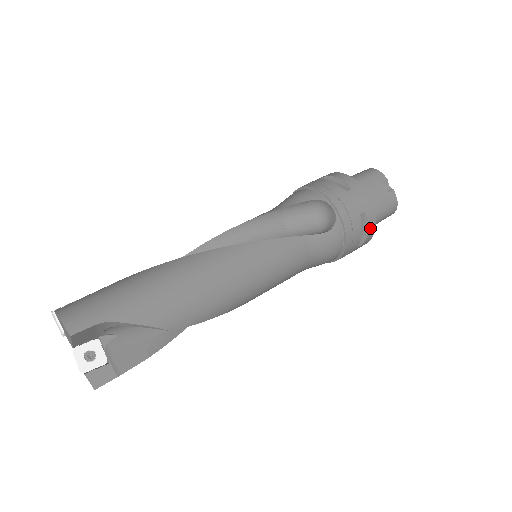
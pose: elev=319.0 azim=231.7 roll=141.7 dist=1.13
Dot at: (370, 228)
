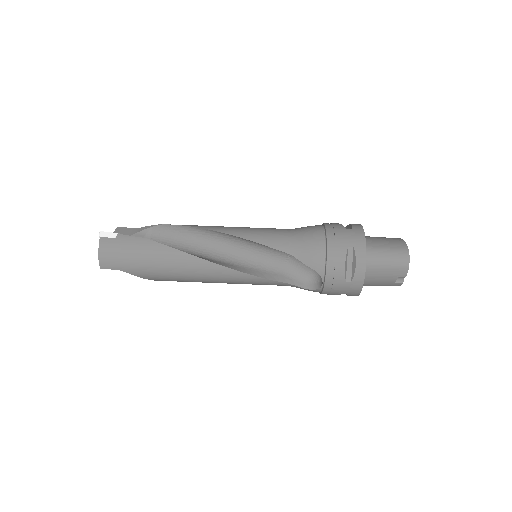
Dot at: occluded
